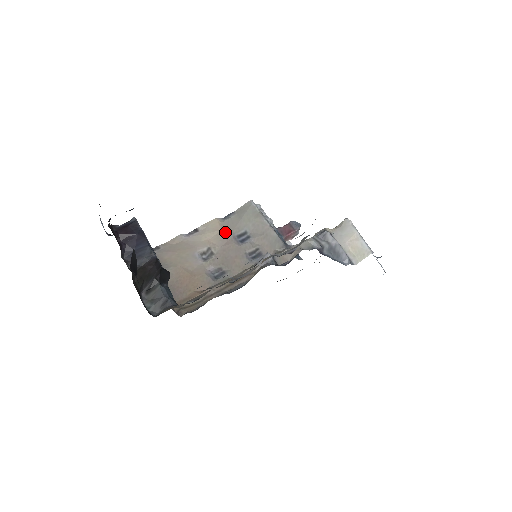
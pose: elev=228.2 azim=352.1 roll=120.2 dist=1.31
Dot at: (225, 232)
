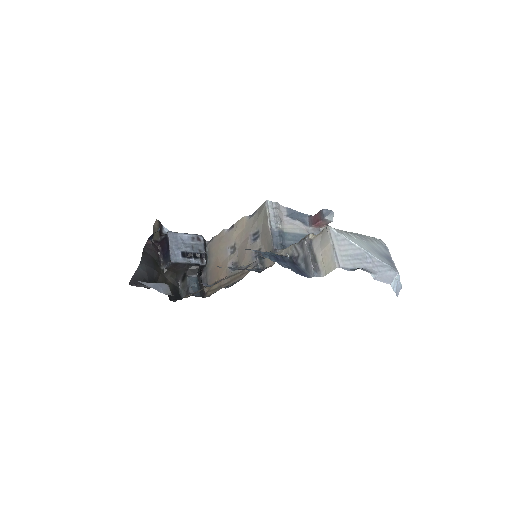
Dot at: (246, 230)
